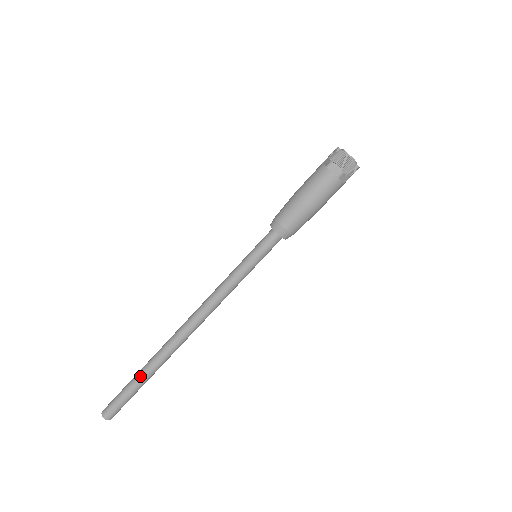
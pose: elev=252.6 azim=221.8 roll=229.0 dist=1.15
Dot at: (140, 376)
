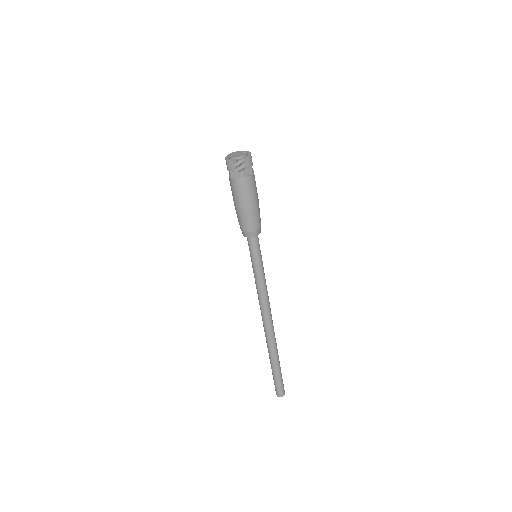
Dot at: (272, 365)
